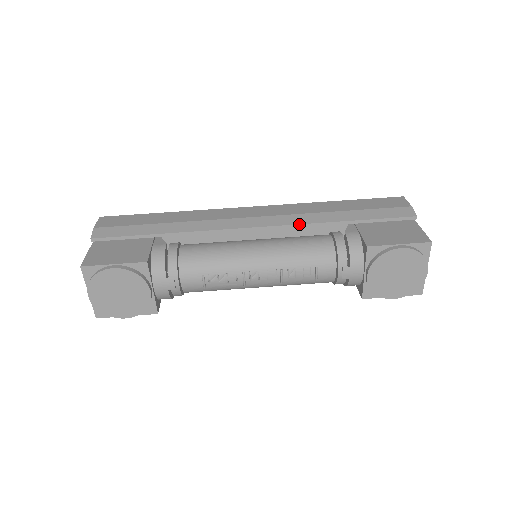
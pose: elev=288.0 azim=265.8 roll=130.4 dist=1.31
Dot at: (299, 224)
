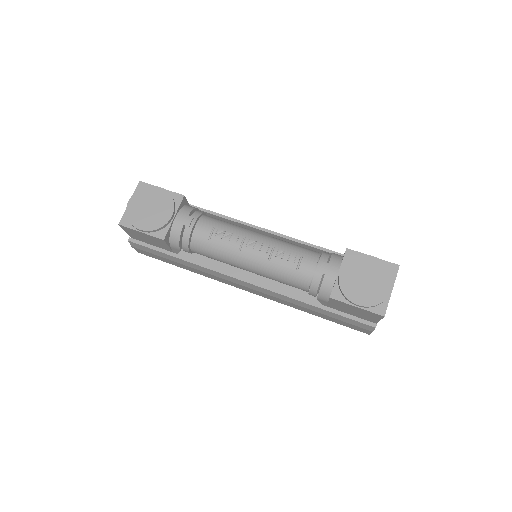
Dot at: (299, 240)
